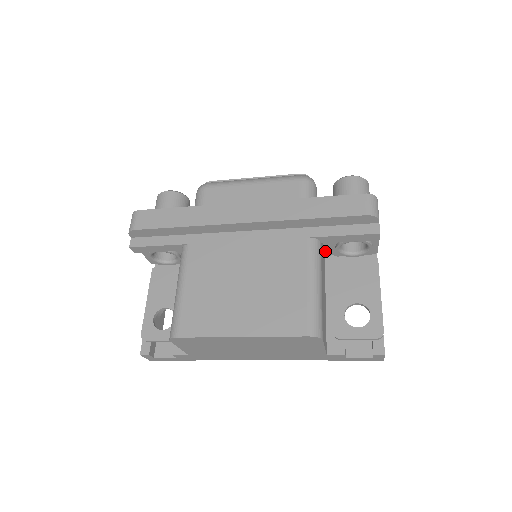
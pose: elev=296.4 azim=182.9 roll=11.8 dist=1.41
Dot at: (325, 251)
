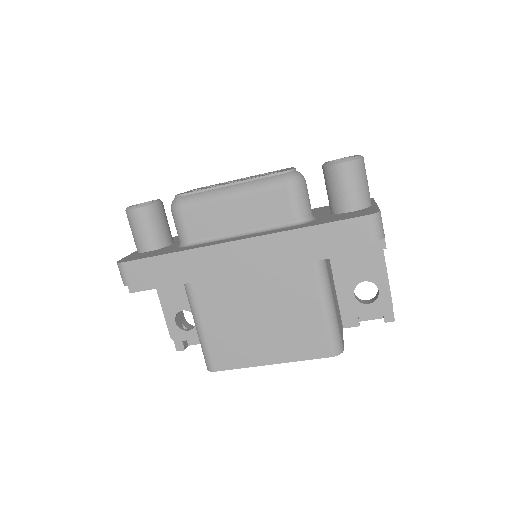
Dot at: occluded
